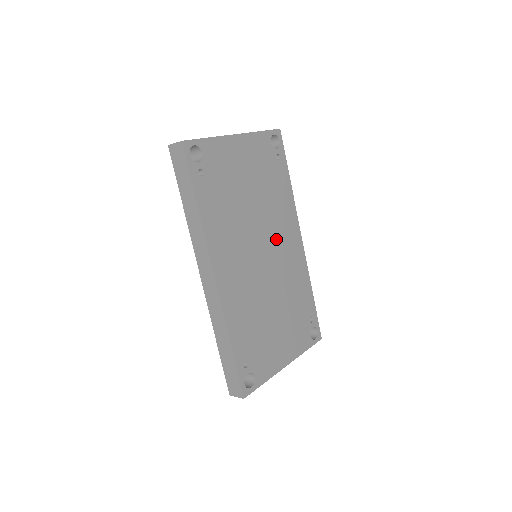
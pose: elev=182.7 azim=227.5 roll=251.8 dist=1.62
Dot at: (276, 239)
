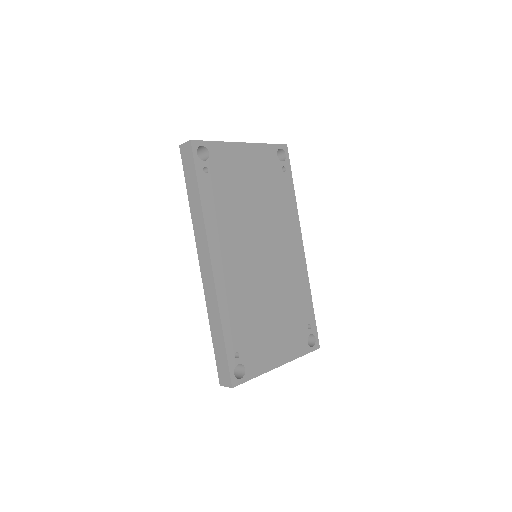
Dot at: (277, 242)
